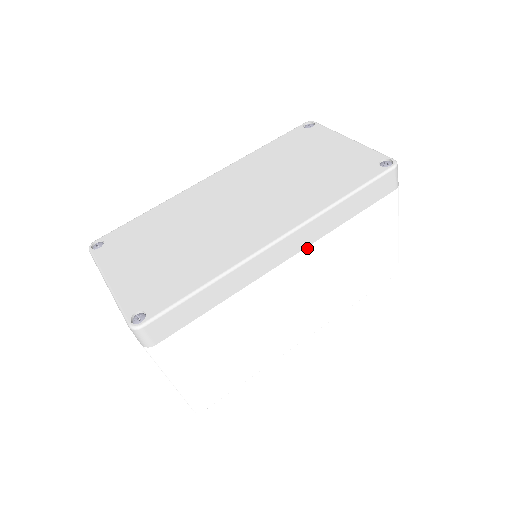
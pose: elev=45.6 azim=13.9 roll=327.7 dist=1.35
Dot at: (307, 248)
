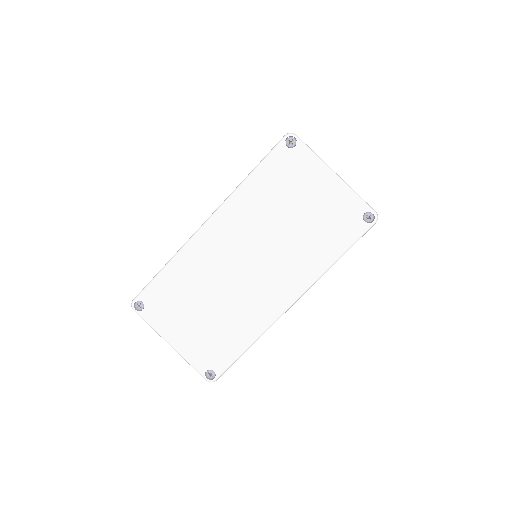
Dot at: occluded
